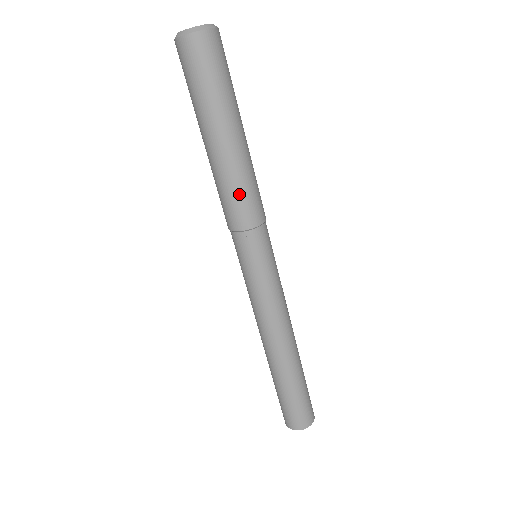
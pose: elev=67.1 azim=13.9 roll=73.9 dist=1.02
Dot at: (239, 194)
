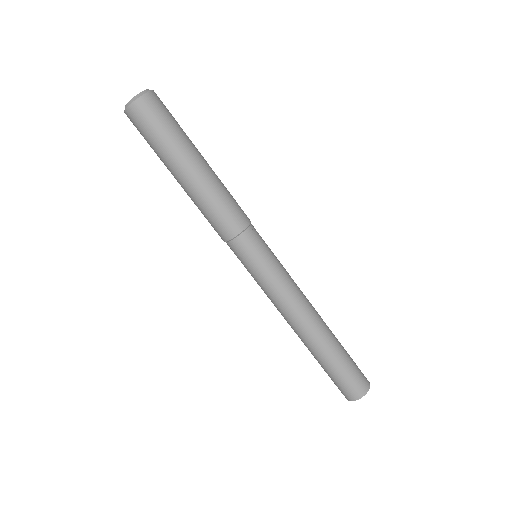
Dot at: (226, 202)
